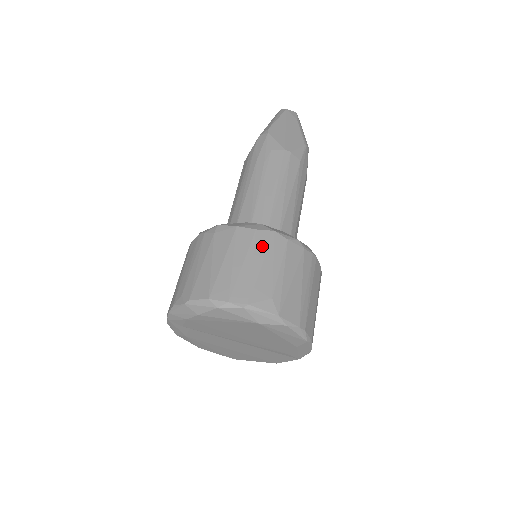
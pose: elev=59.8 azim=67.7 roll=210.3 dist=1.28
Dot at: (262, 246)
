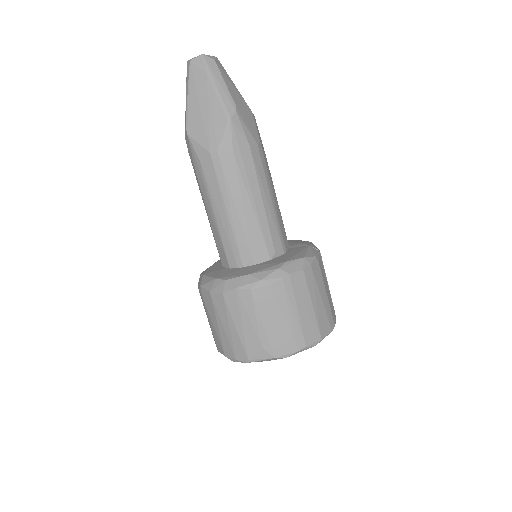
Dot at: (234, 307)
